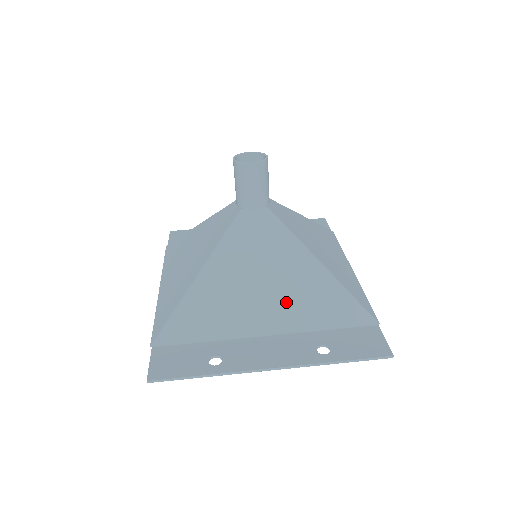
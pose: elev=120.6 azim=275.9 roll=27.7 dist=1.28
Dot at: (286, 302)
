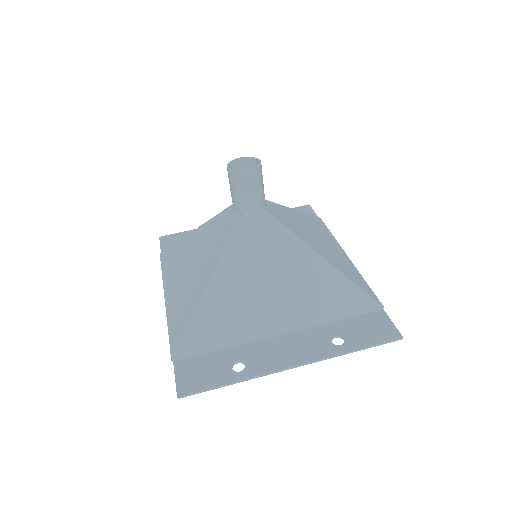
Dot at: (295, 300)
